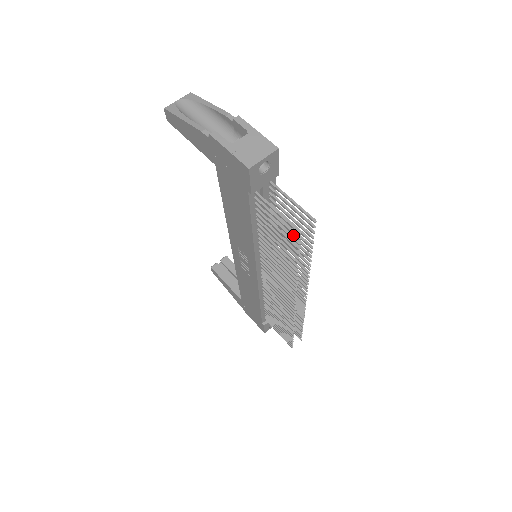
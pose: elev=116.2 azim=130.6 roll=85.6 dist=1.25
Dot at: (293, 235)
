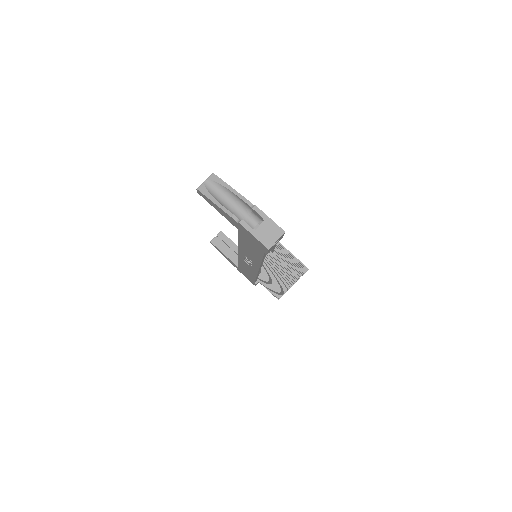
Dot at: (289, 263)
